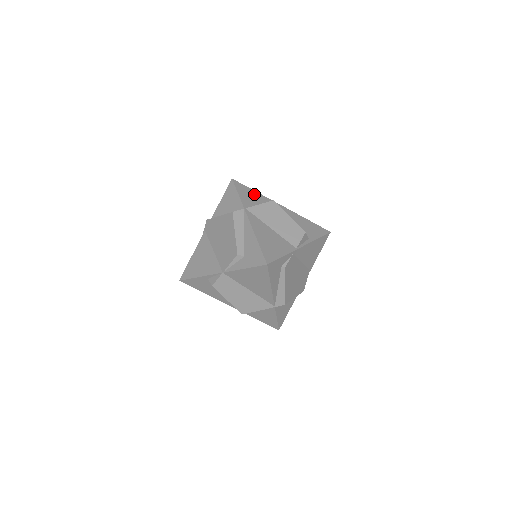
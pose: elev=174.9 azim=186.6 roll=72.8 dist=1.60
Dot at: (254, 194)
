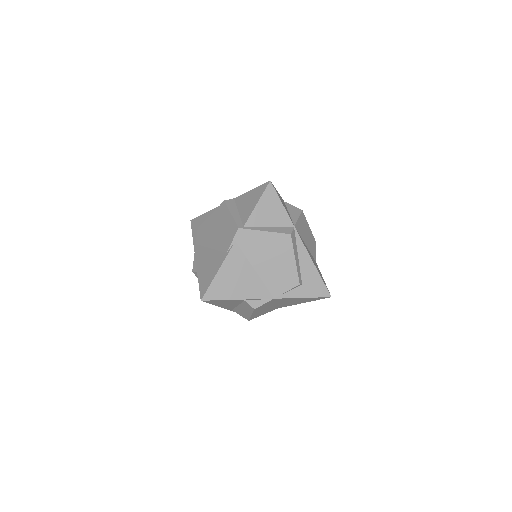
Dot at: (281, 198)
